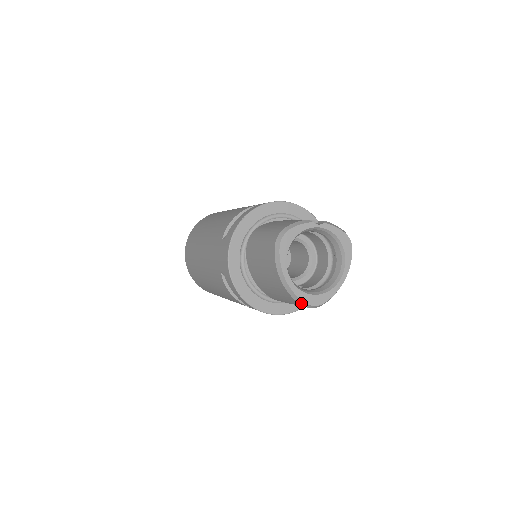
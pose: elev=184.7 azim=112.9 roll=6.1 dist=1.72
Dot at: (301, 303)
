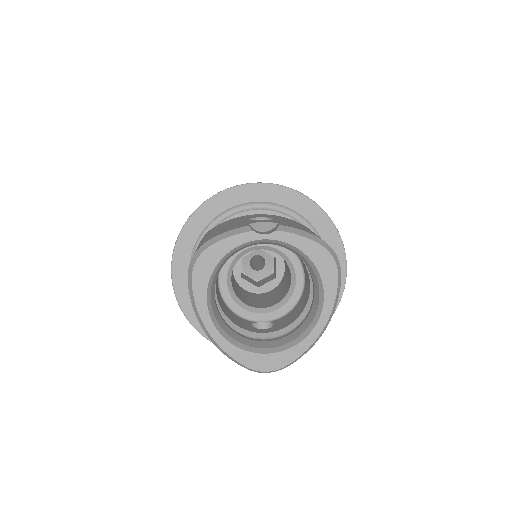
Dot at: (243, 366)
